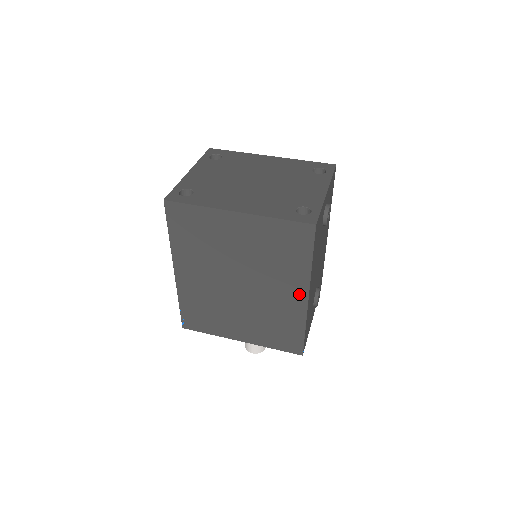
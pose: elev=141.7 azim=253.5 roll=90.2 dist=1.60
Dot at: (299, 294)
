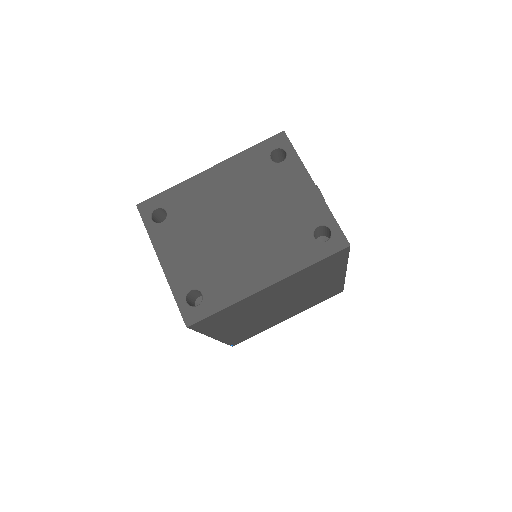
Dot at: (337, 276)
